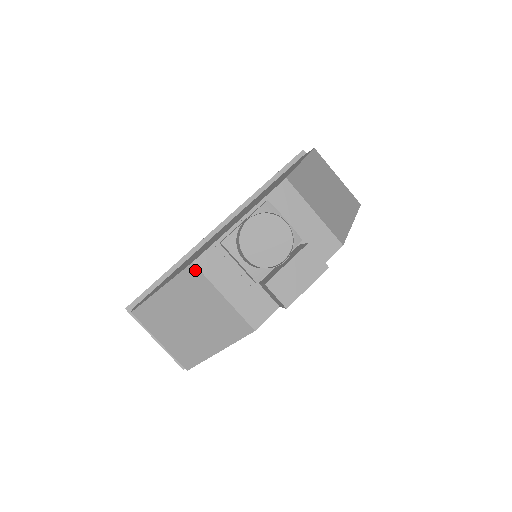
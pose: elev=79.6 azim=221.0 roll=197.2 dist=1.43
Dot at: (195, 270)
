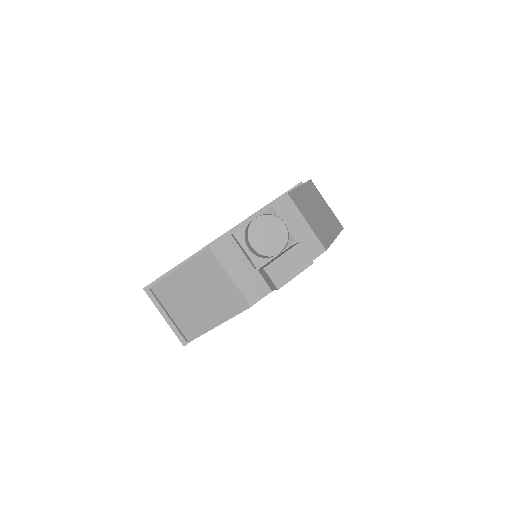
Dot at: (210, 253)
